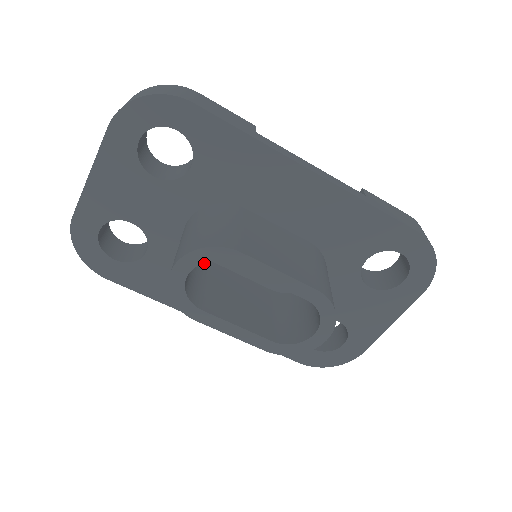
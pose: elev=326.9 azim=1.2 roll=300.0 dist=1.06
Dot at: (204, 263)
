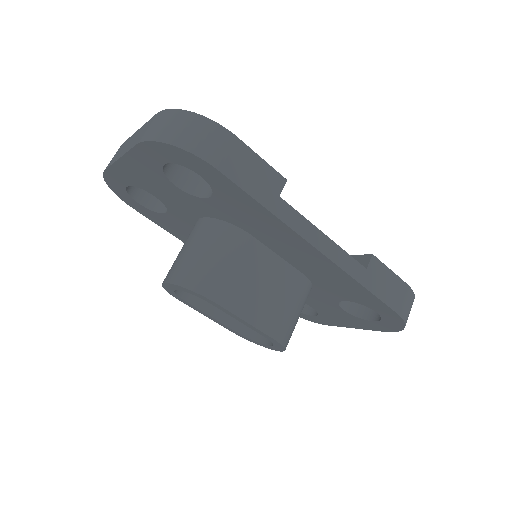
Dot at: occluded
